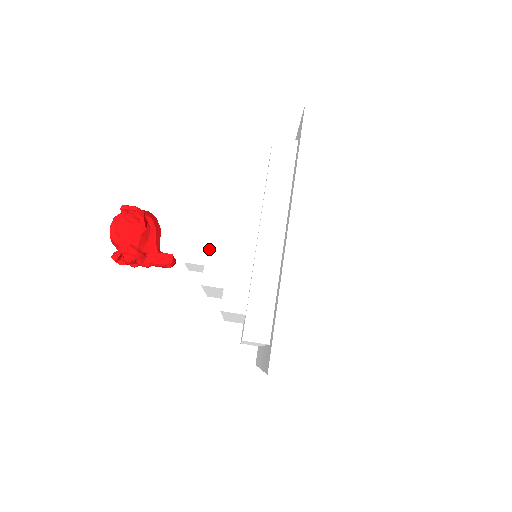
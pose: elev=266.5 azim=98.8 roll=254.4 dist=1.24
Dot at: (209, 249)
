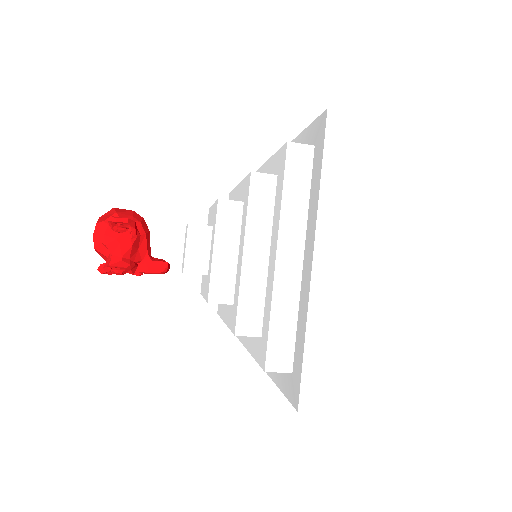
Dot at: (214, 263)
